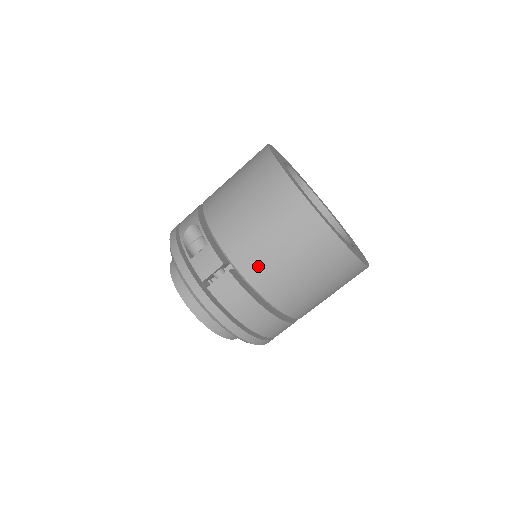
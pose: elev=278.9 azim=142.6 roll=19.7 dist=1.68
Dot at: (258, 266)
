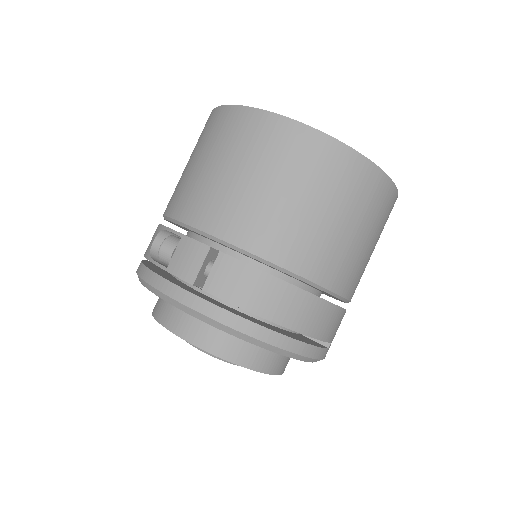
Dot at: (256, 225)
